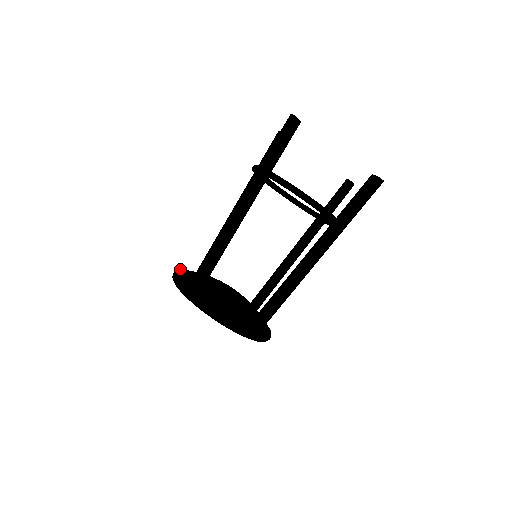
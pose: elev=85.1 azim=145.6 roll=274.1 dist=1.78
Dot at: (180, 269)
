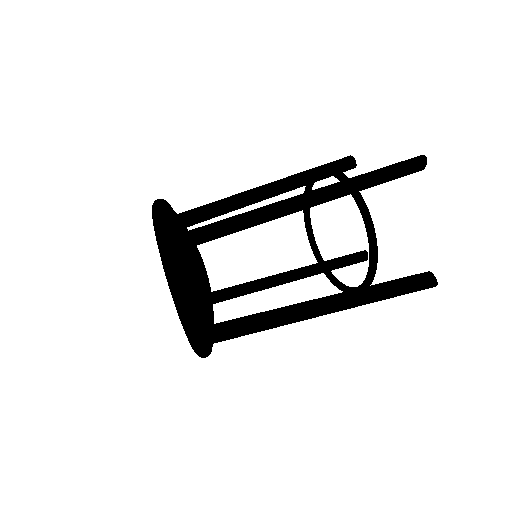
Dot at: occluded
